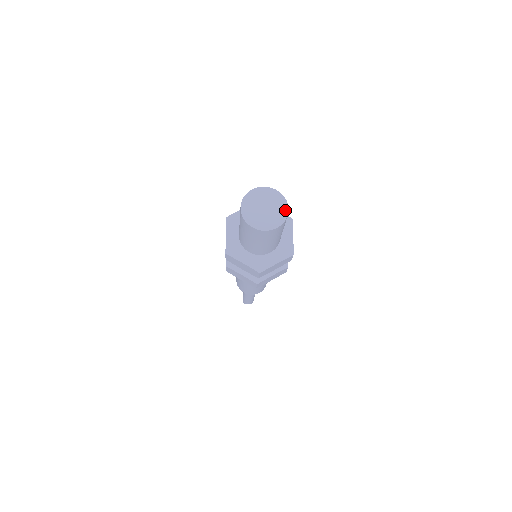
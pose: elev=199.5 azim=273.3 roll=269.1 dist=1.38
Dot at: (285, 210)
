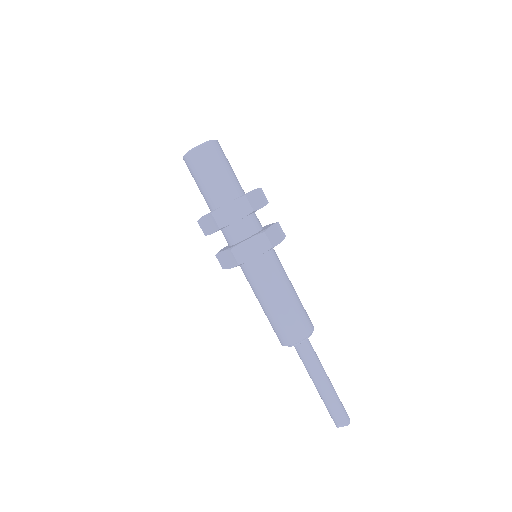
Dot at: (211, 140)
